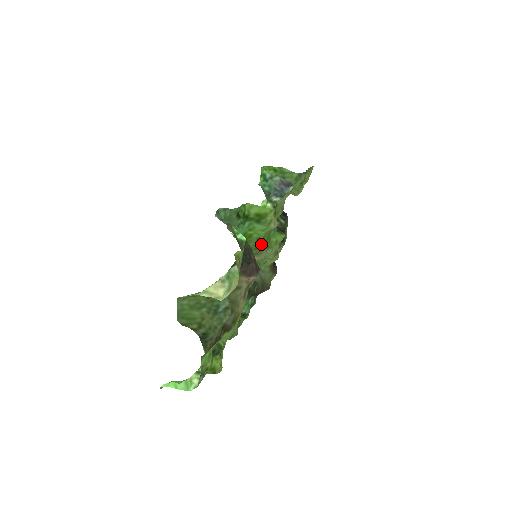
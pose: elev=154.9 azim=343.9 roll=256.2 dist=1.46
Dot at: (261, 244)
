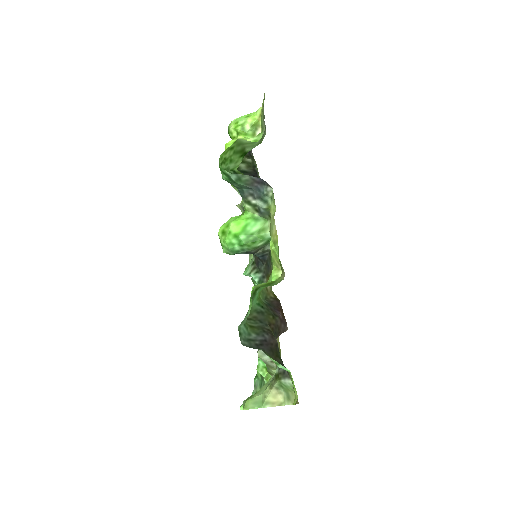
Dot at: occluded
